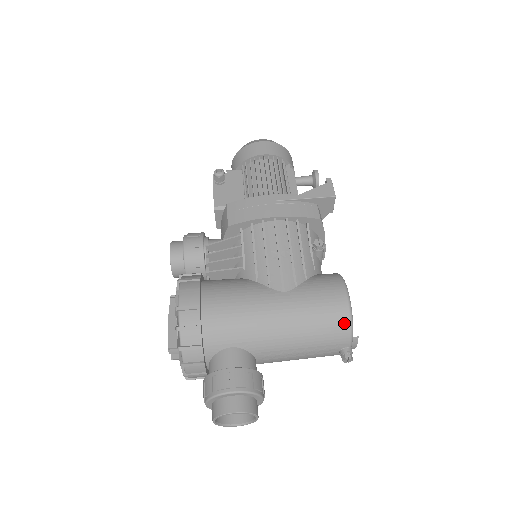
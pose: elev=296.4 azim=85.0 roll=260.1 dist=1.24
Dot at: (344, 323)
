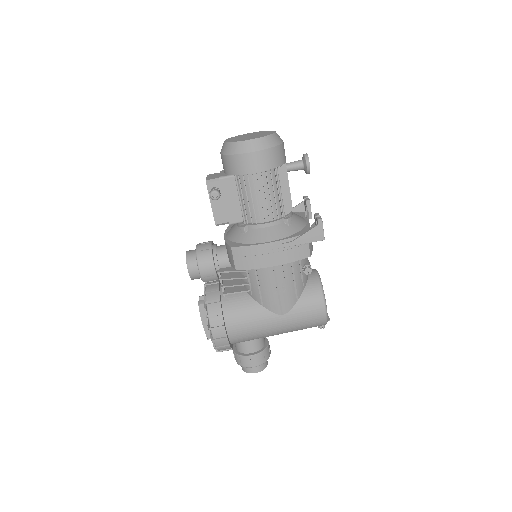
Dot at: (322, 324)
